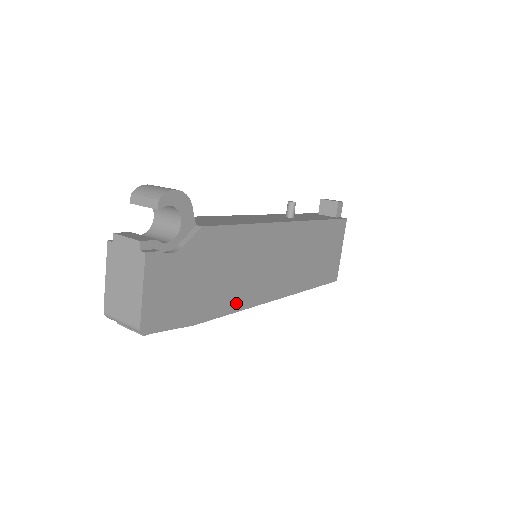
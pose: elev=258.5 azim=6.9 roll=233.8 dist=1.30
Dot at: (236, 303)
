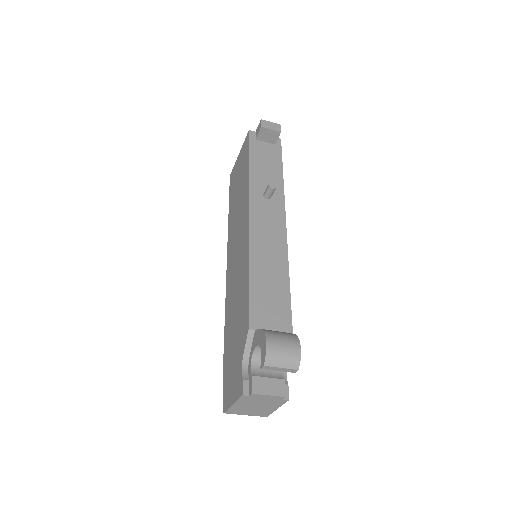
Dot at: occluded
